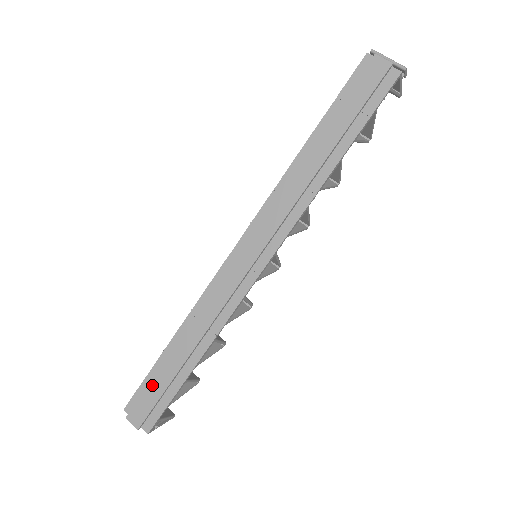
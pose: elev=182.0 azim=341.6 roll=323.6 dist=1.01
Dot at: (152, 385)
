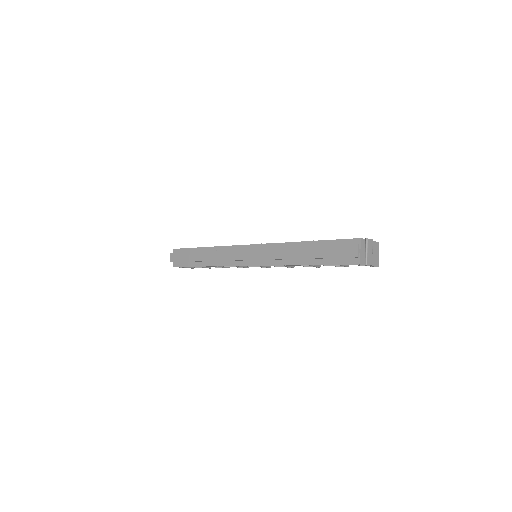
Dot at: (185, 254)
